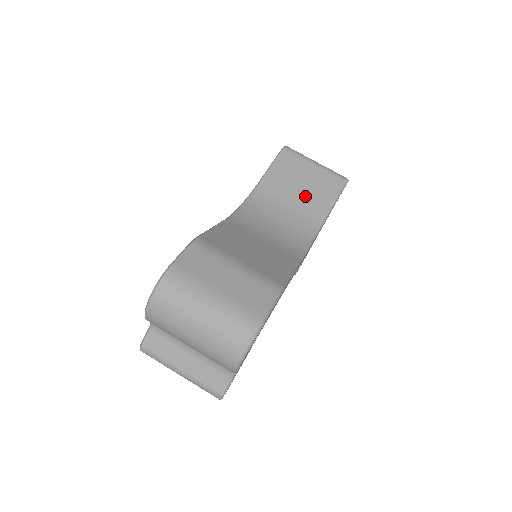
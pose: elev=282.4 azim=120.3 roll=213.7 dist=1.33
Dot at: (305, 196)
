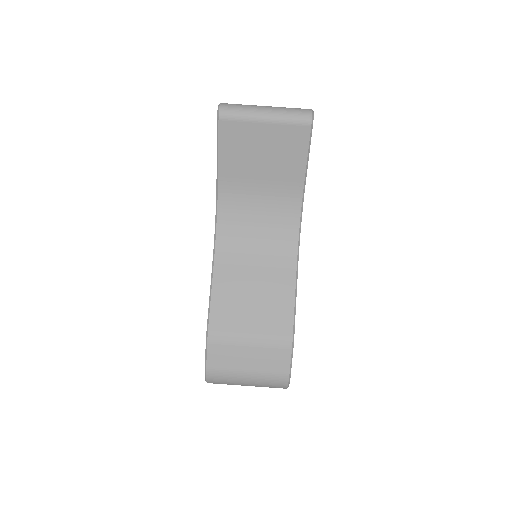
Dot at: (272, 170)
